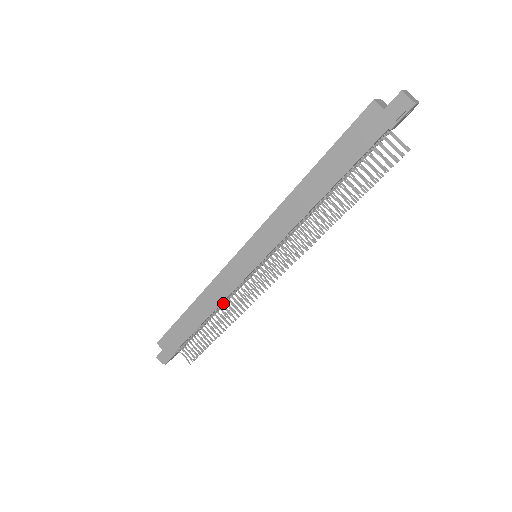
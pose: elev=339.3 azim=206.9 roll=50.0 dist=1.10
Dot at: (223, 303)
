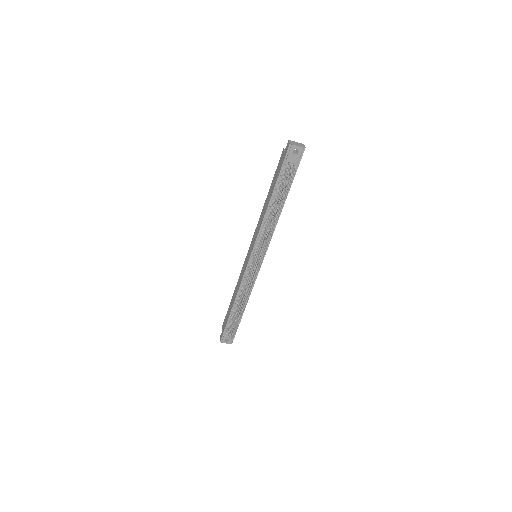
Dot at: (242, 290)
